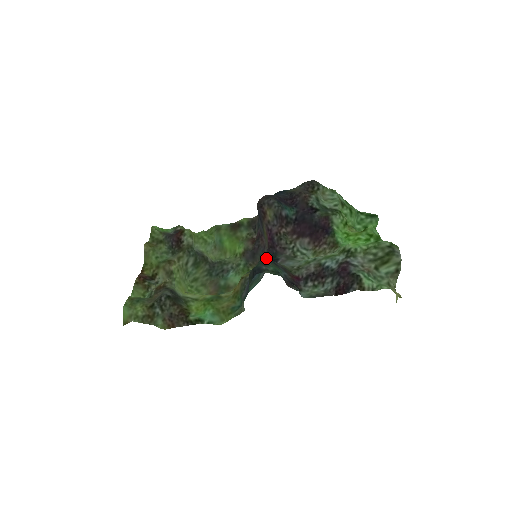
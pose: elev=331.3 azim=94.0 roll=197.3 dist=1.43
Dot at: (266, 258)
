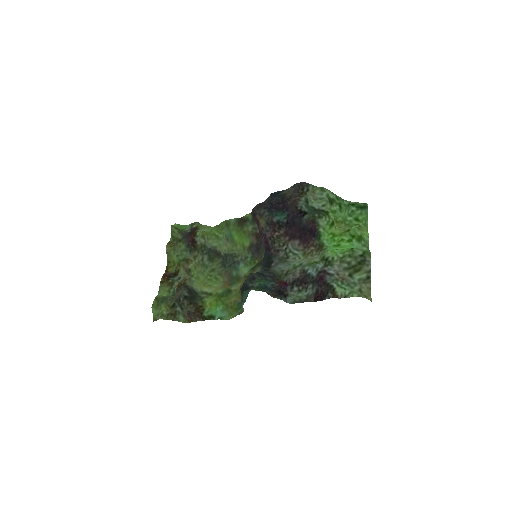
Dot at: (264, 259)
